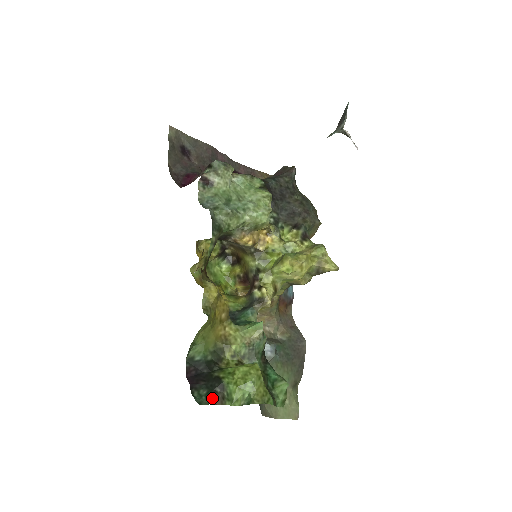
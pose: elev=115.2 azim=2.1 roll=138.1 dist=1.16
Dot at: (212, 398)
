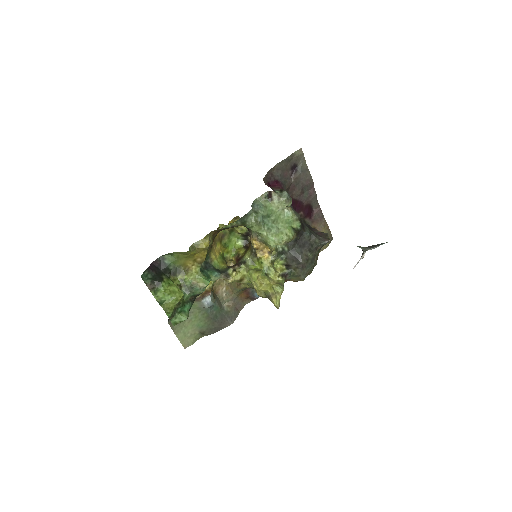
Dot at: (149, 282)
